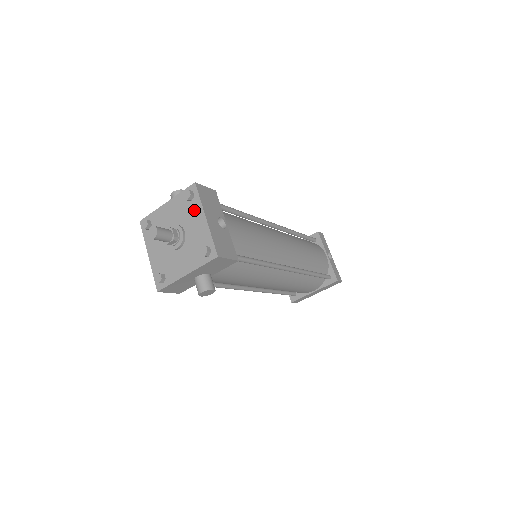
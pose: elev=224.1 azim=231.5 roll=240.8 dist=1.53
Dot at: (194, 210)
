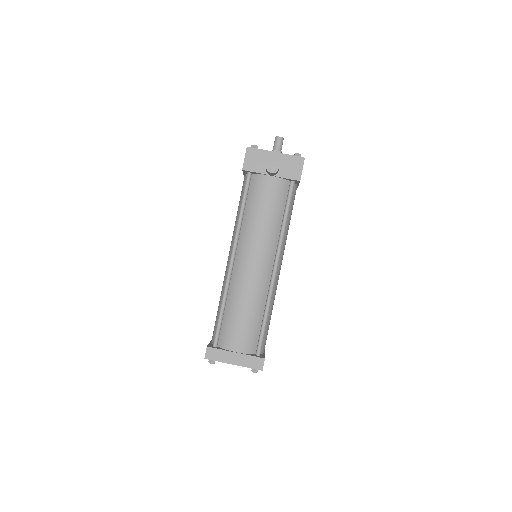
Dot at: occluded
